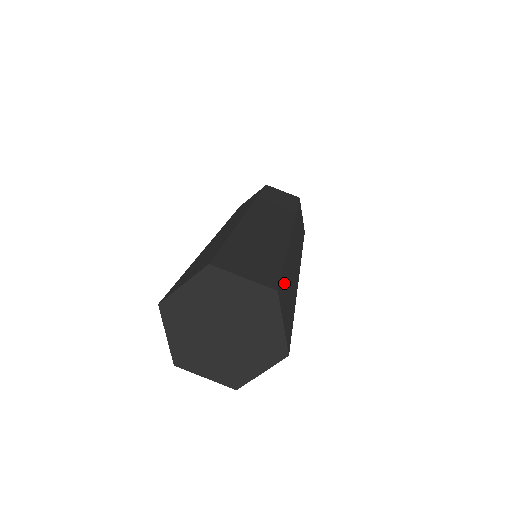
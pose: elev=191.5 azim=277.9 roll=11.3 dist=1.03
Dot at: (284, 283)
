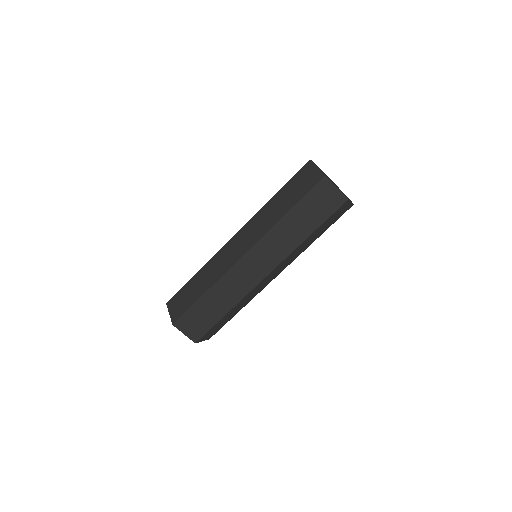
Dot at: occluded
